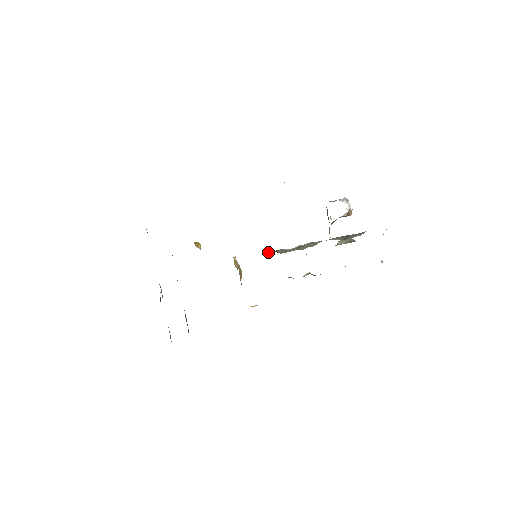
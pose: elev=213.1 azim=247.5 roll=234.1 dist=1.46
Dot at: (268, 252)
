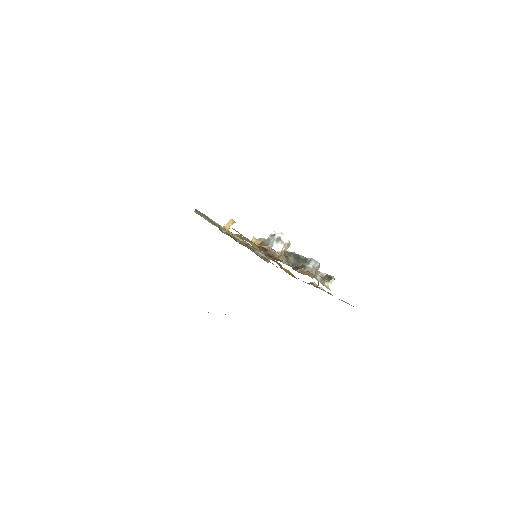
Dot at: occluded
